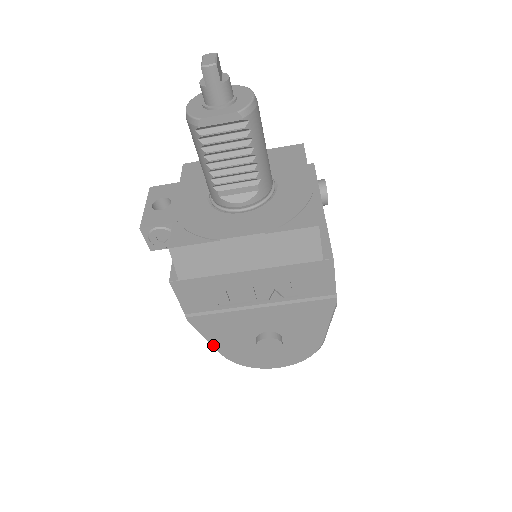
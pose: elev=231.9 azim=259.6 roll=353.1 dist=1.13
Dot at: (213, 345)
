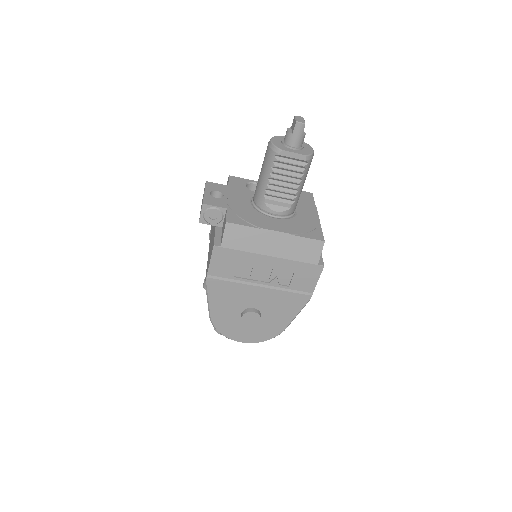
Dot at: (210, 307)
